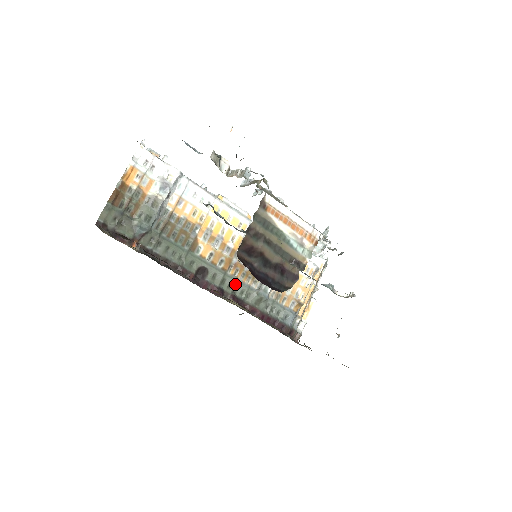
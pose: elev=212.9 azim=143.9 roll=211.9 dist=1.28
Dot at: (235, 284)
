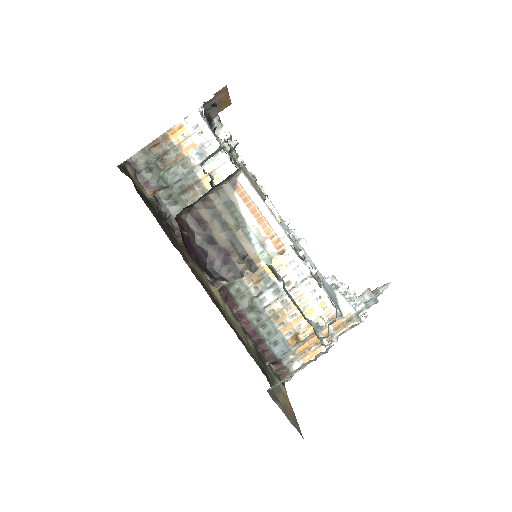
Dot at: occluded
